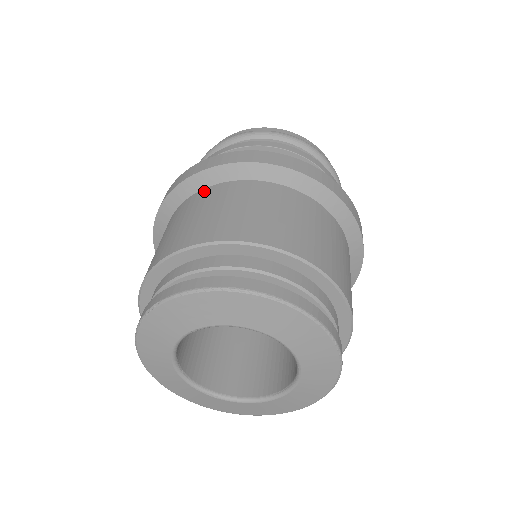
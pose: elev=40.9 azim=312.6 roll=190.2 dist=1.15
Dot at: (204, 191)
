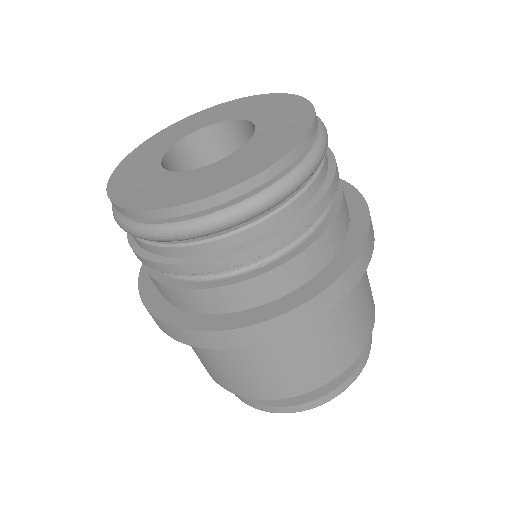
Dot at: occluded
